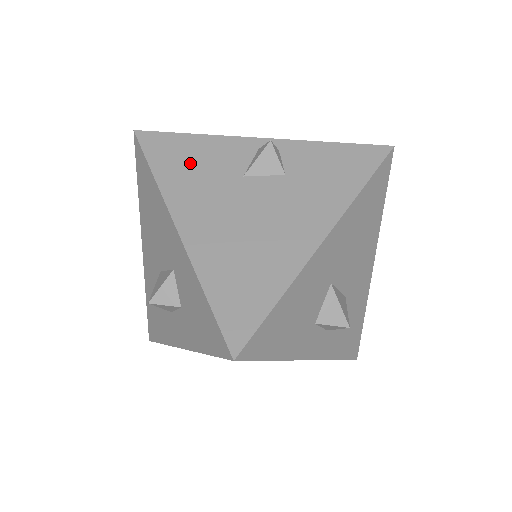
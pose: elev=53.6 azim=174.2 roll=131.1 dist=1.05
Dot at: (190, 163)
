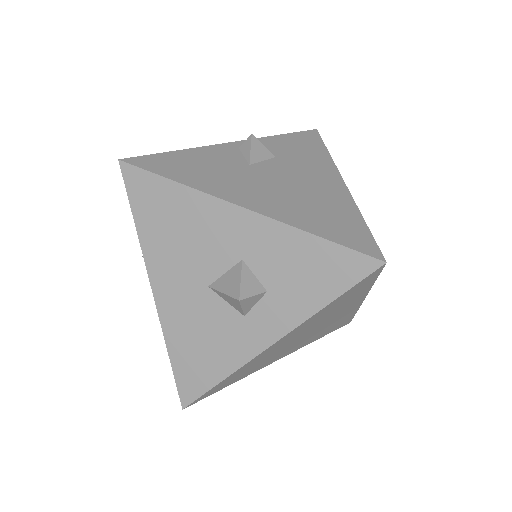
Dot at: (199, 167)
